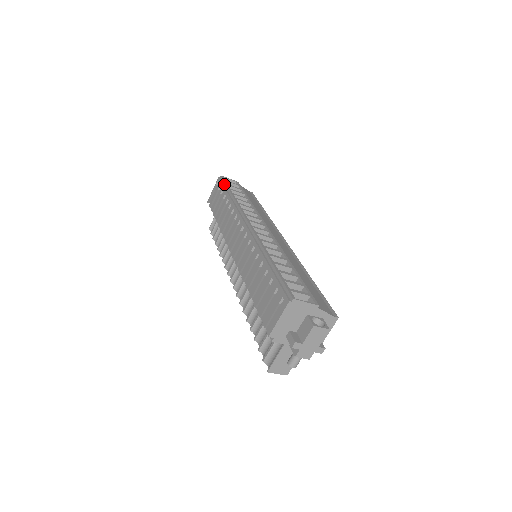
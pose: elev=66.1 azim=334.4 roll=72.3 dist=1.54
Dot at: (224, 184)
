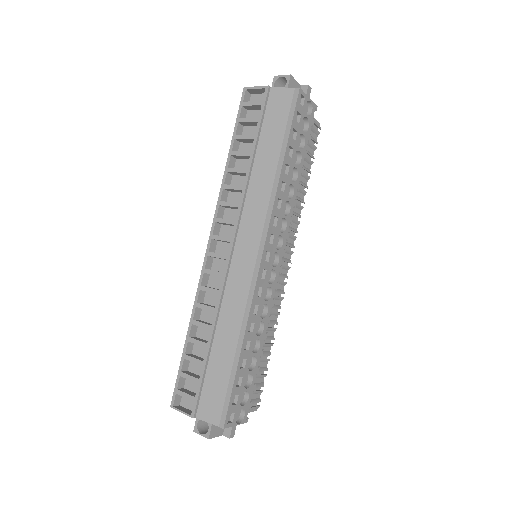
Dot at: (238, 118)
